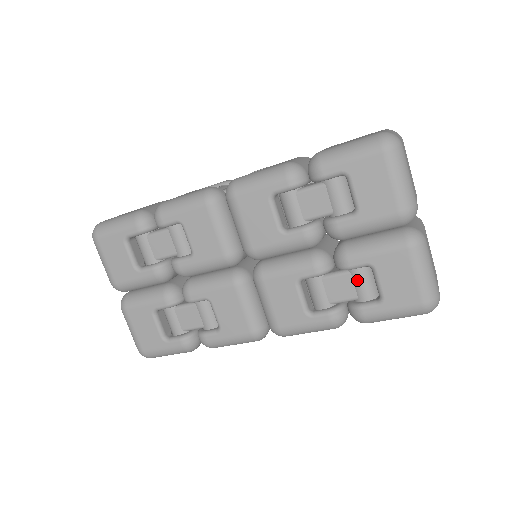
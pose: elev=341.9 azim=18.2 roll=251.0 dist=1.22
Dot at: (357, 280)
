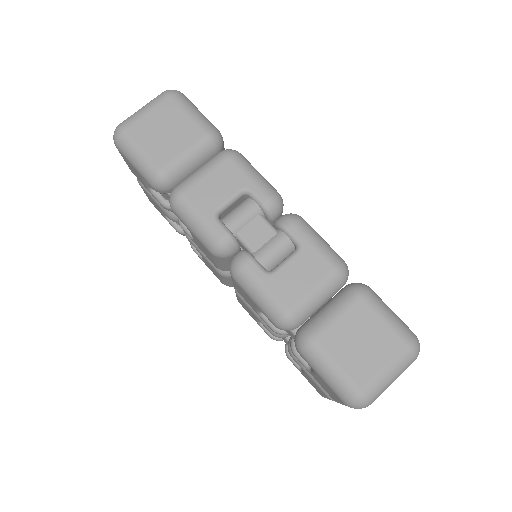
Dot at: occluded
